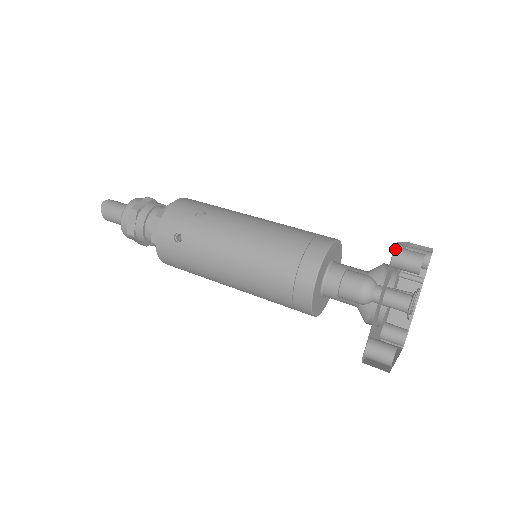
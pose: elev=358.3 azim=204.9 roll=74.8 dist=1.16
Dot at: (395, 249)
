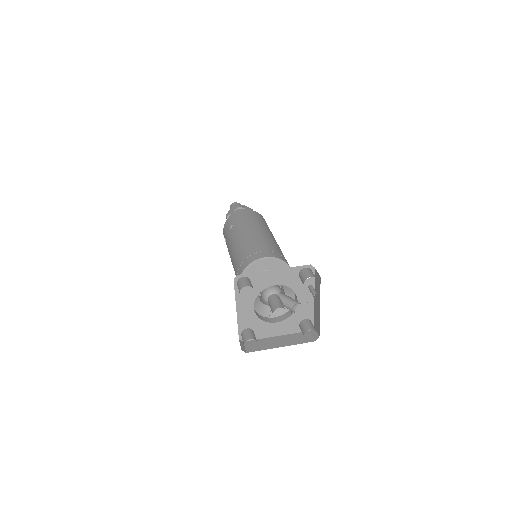
Dot at: (239, 279)
